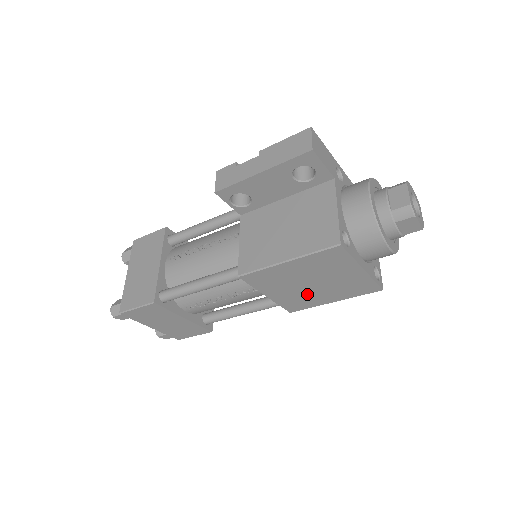
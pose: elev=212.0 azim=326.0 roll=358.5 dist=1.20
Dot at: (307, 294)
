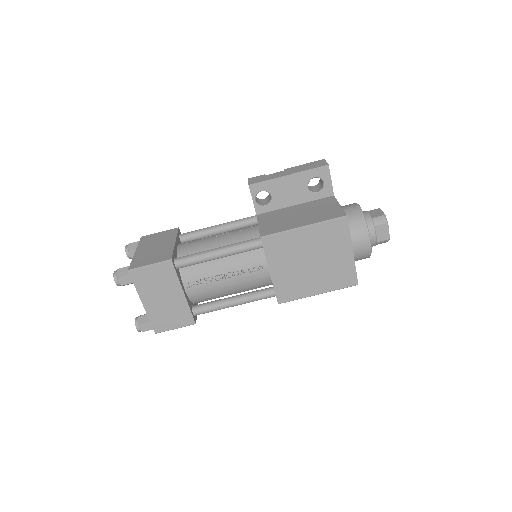
Dot at: (302, 277)
